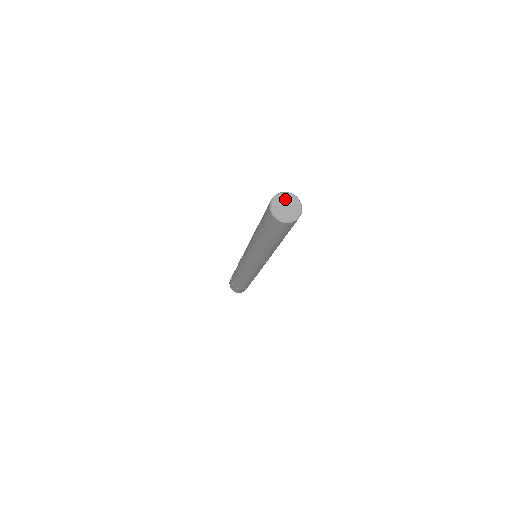
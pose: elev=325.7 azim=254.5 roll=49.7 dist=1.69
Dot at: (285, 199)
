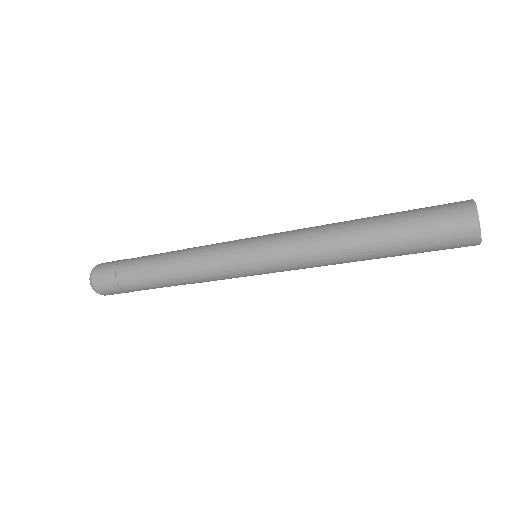
Dot at: occluded
